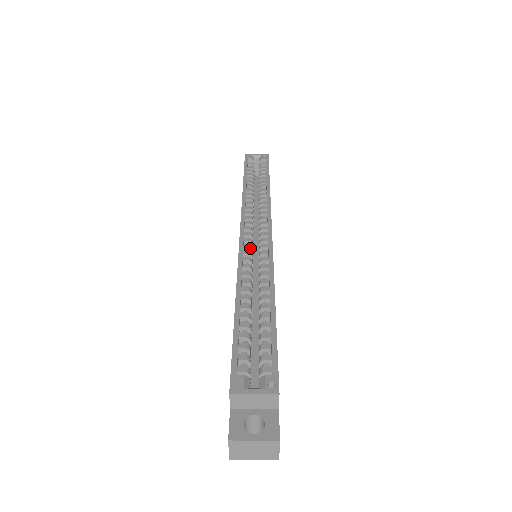
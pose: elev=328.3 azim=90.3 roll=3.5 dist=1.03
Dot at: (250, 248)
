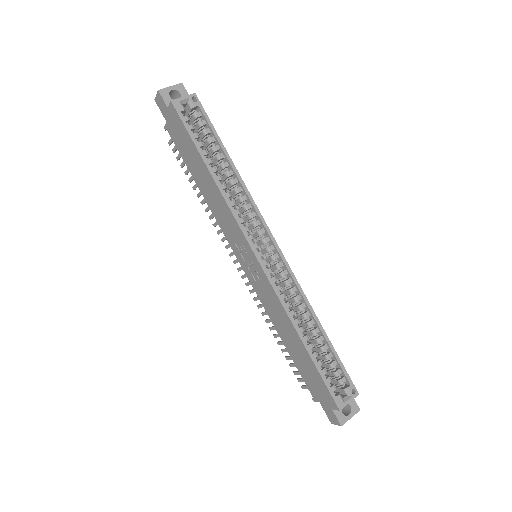
Dot at: occluded
